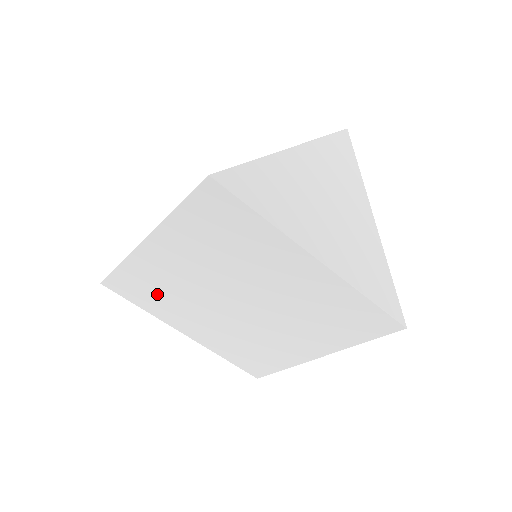
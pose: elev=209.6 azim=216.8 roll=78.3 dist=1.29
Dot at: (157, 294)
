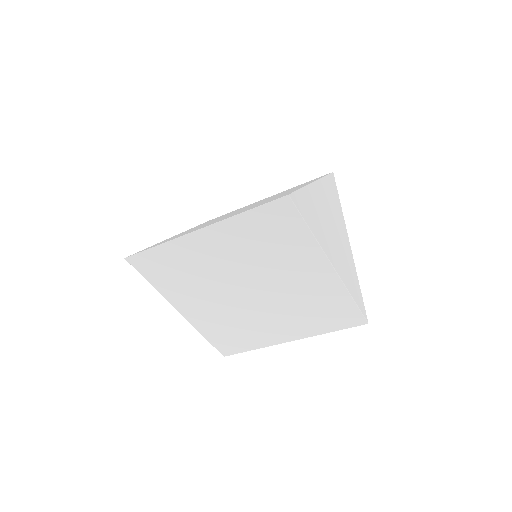
Dot at: (178, 275)
